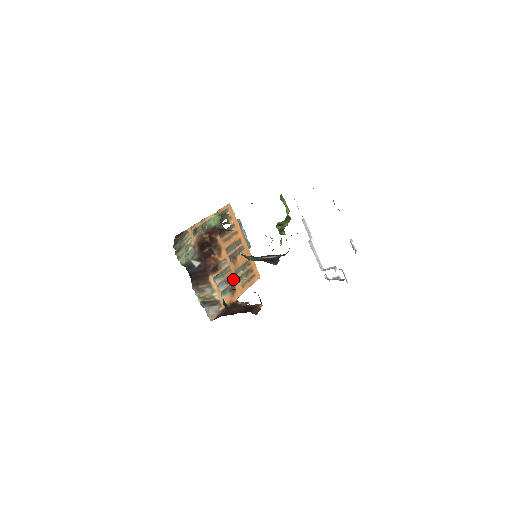
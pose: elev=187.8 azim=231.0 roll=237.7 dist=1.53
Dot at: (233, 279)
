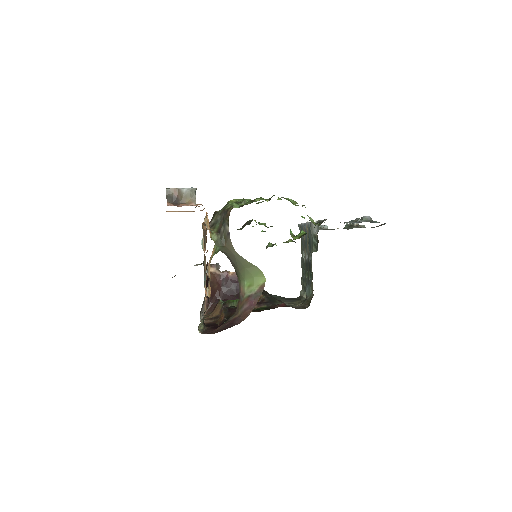
Dot at: occluded
